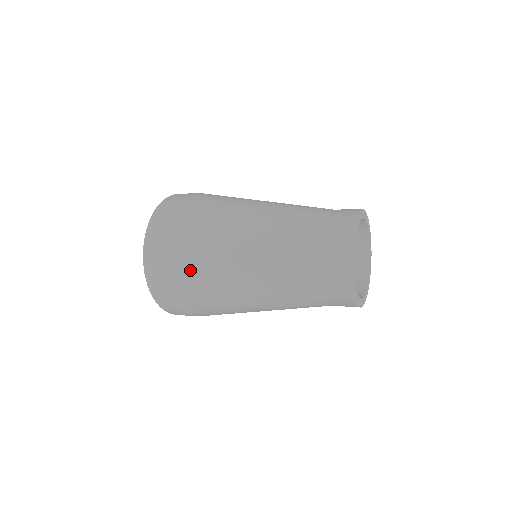
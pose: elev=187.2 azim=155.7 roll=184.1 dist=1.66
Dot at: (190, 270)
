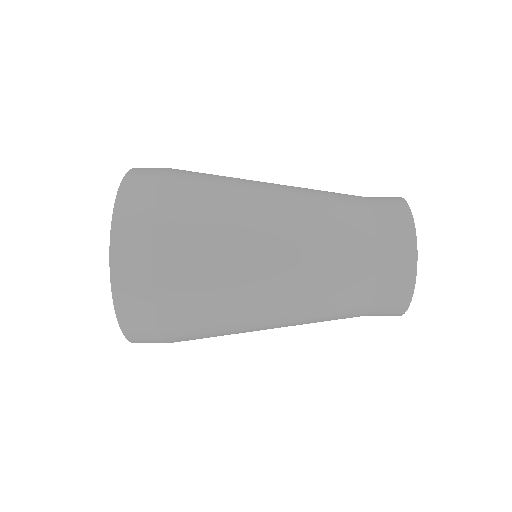
Dot at: (192, 233)
